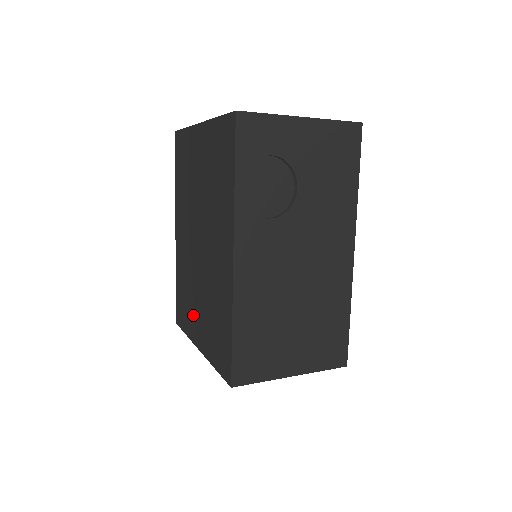
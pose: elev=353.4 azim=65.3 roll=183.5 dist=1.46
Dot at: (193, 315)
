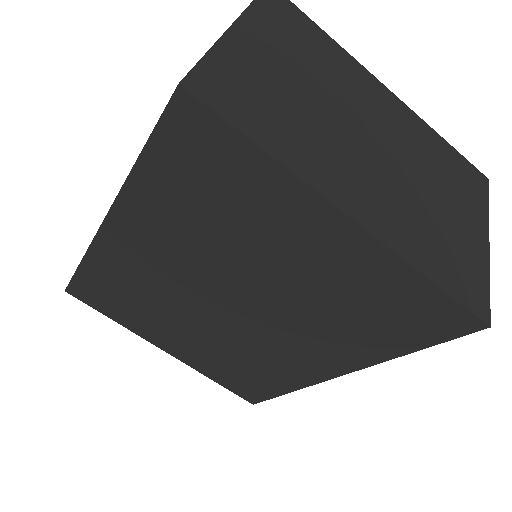
Dot at: (159, 329)
